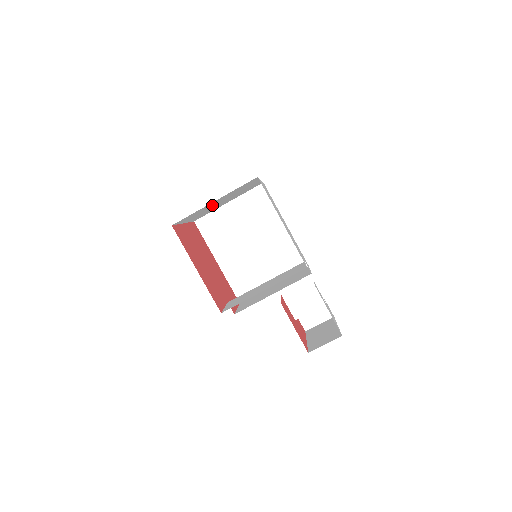
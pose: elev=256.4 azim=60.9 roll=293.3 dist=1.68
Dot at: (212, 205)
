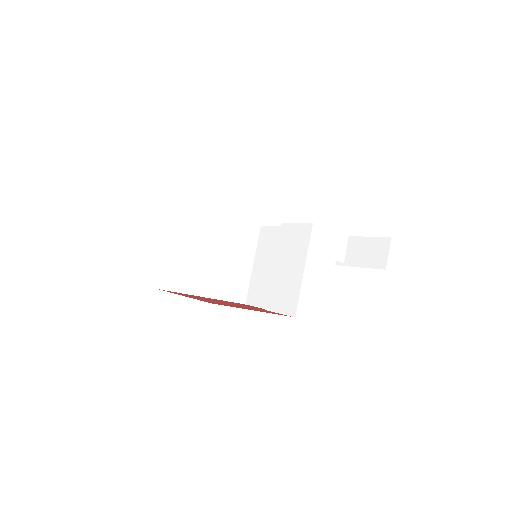
Dot at: occluded
